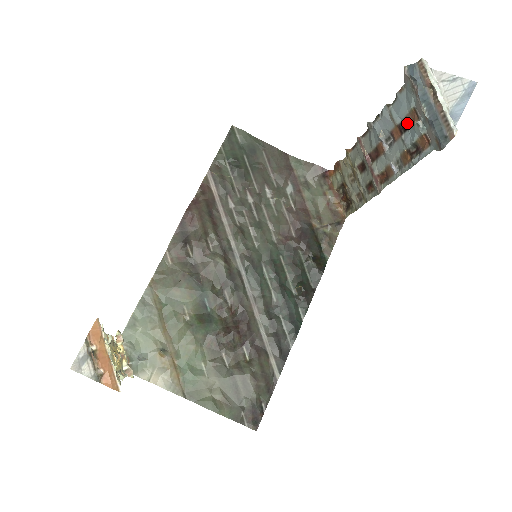
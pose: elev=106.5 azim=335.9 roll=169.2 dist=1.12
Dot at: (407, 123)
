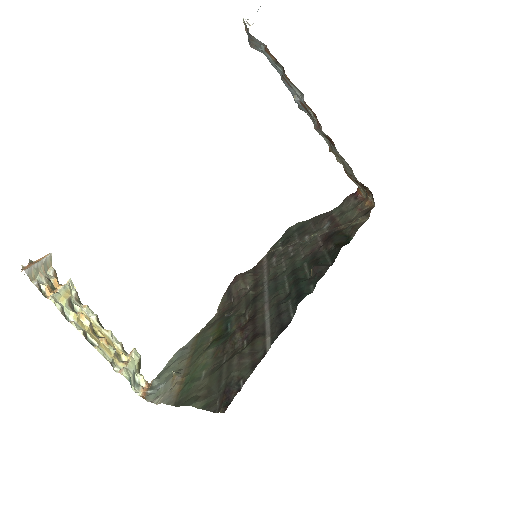
Dot at: (275, 65)
